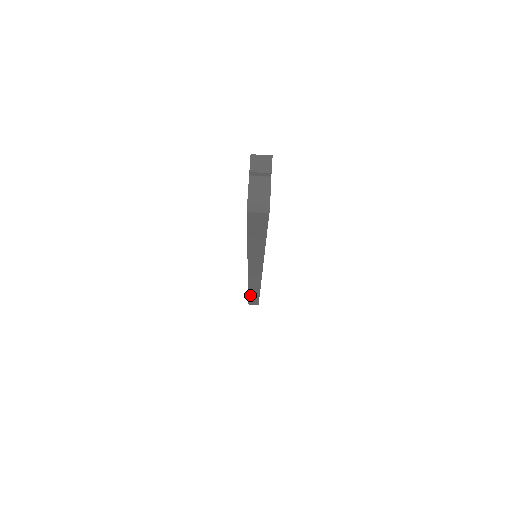
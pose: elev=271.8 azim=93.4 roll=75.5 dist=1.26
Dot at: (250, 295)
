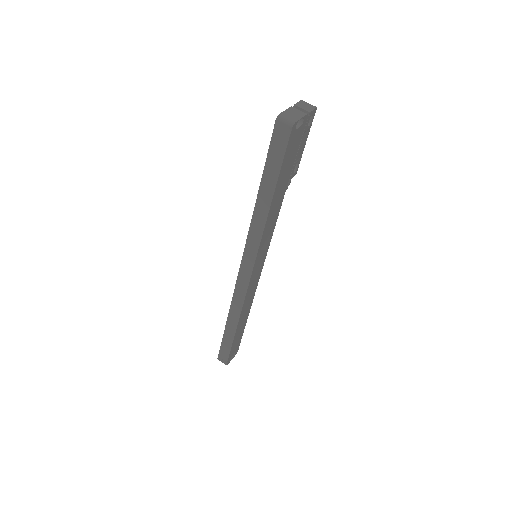
Dot at: (226, 331)
